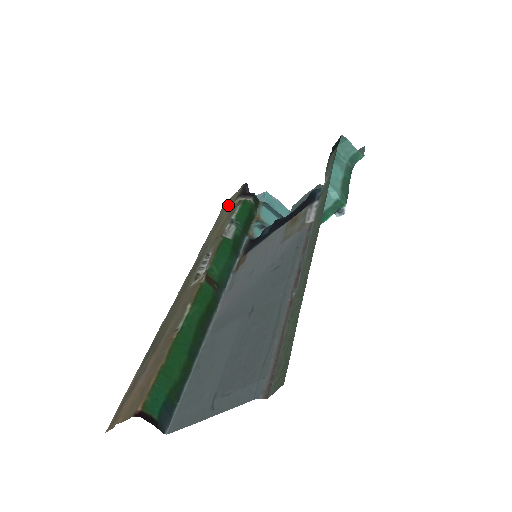
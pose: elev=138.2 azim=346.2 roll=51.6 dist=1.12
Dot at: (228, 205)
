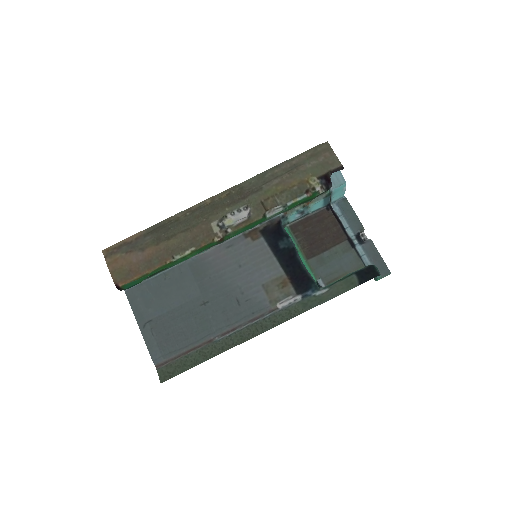
Dot at: (316, 162)
